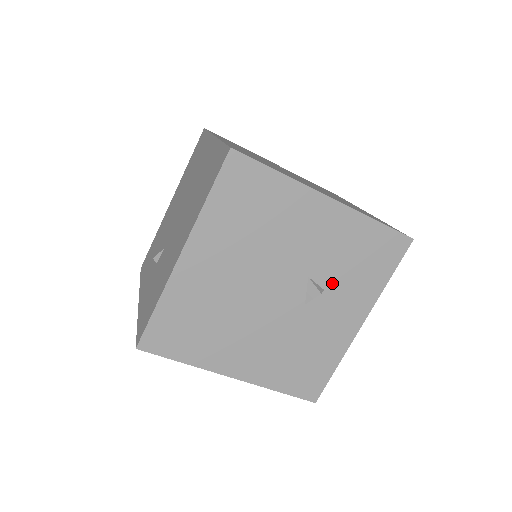
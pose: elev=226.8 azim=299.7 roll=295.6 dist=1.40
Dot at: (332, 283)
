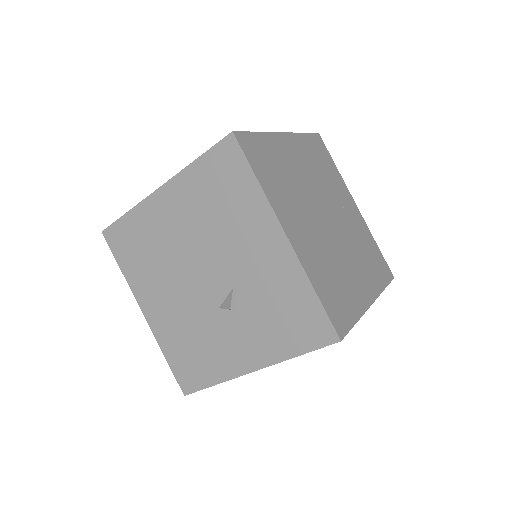
Dot at: (249, 311)
